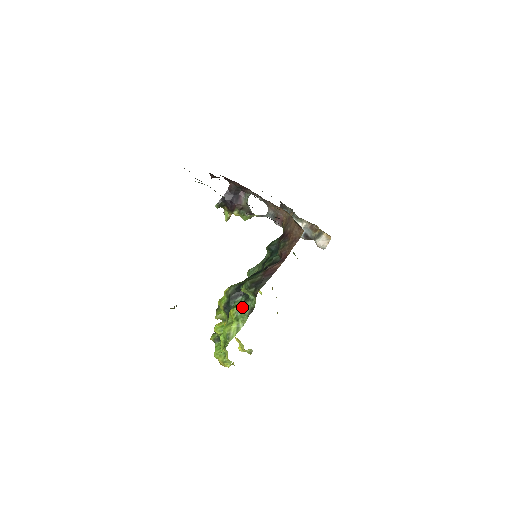
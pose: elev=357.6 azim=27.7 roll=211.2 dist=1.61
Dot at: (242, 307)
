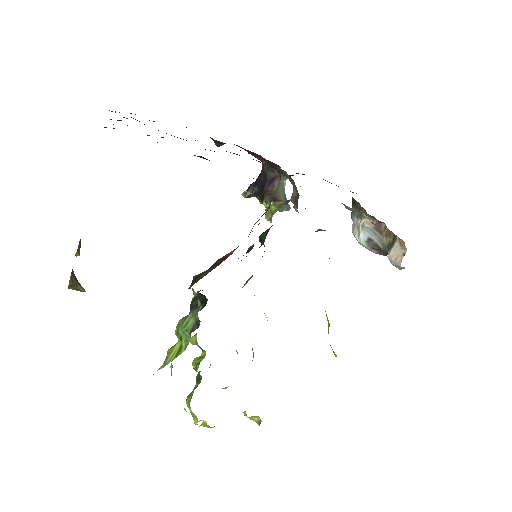
Dot at: (187, 318)
